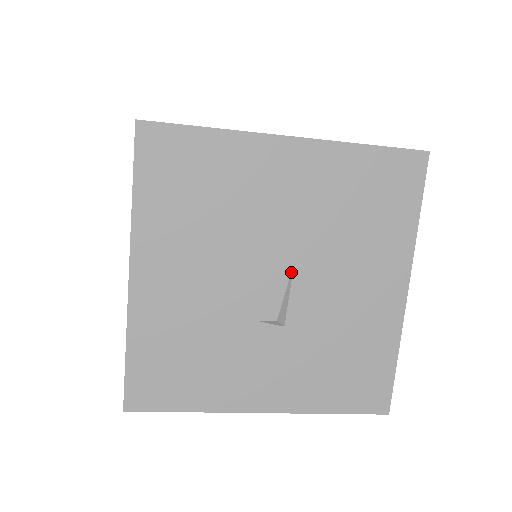
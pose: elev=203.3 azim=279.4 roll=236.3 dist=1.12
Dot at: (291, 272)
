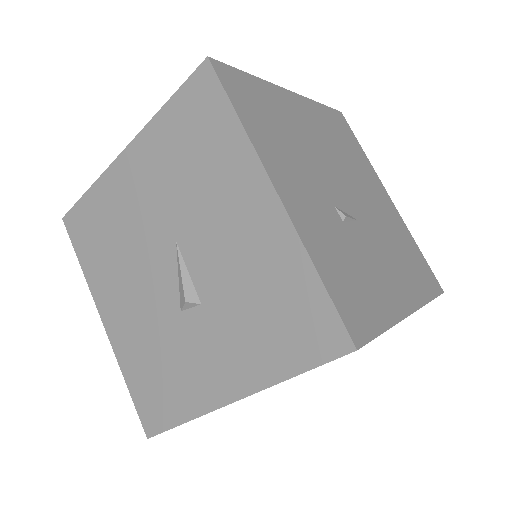
Dot at: (177, 251)
